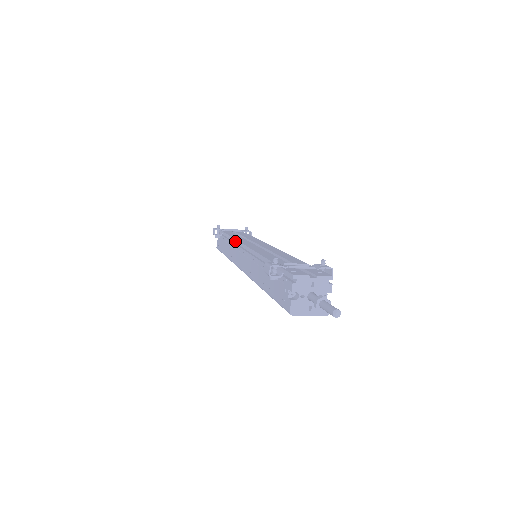
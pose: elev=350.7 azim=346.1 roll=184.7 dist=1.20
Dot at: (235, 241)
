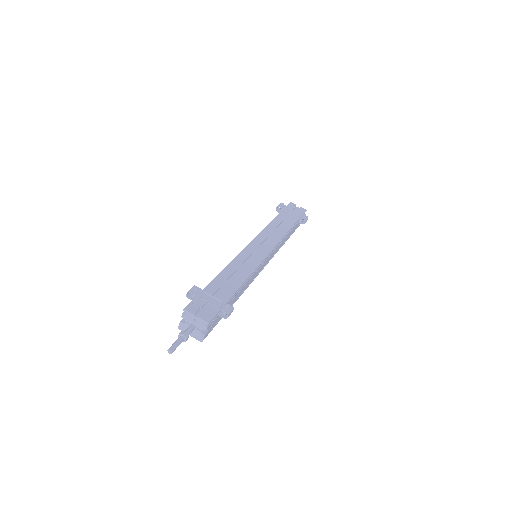
Dot at: (260, 233)
